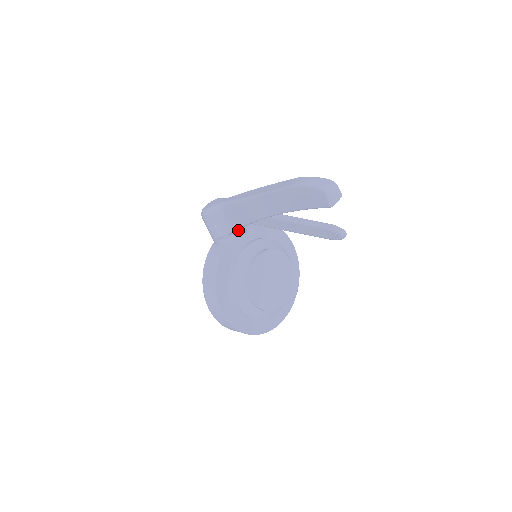
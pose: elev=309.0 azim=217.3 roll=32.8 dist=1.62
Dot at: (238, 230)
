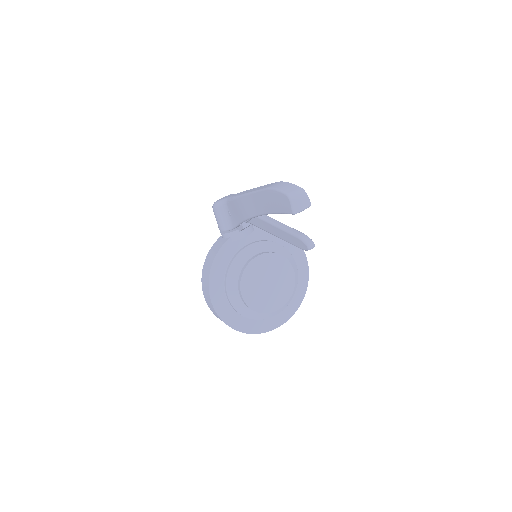
Dot at: (240, 227)
